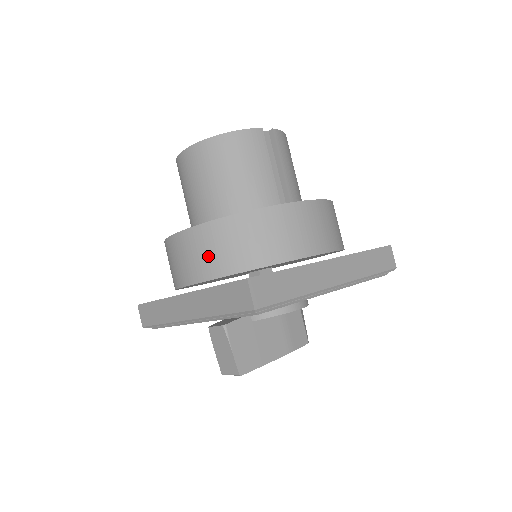
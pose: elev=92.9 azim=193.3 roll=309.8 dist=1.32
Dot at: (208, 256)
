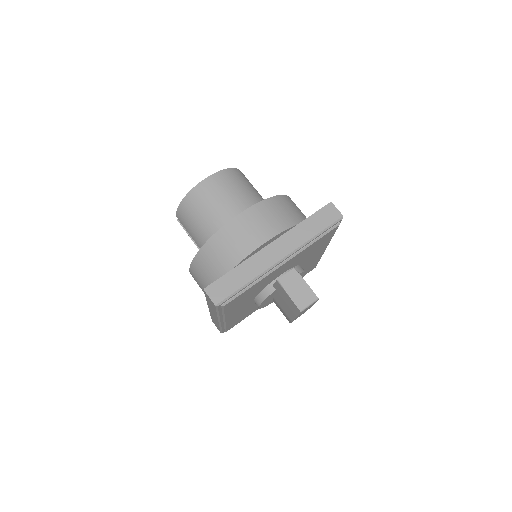
Dot at: (277, 217)
